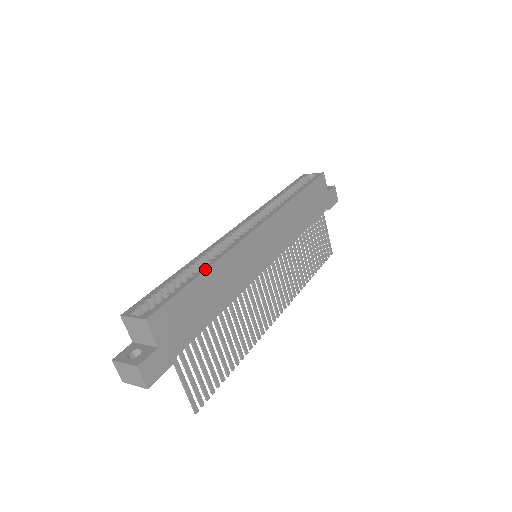
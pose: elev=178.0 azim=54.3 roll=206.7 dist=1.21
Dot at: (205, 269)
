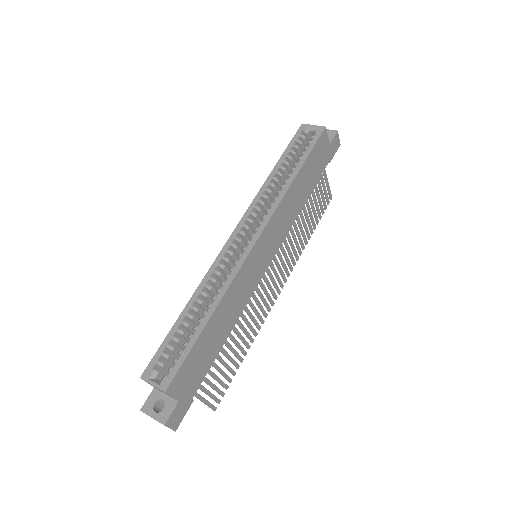
Dot at: (210, 315)
